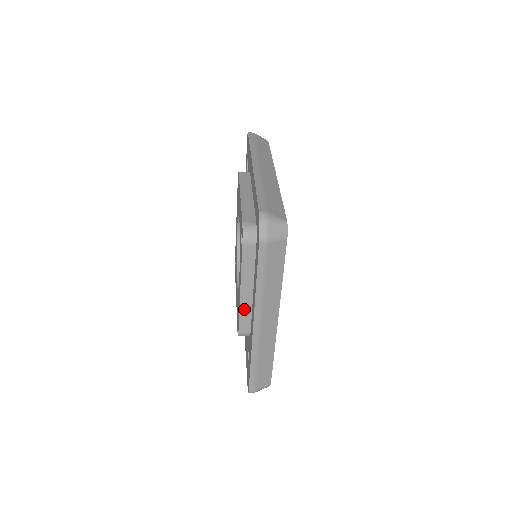
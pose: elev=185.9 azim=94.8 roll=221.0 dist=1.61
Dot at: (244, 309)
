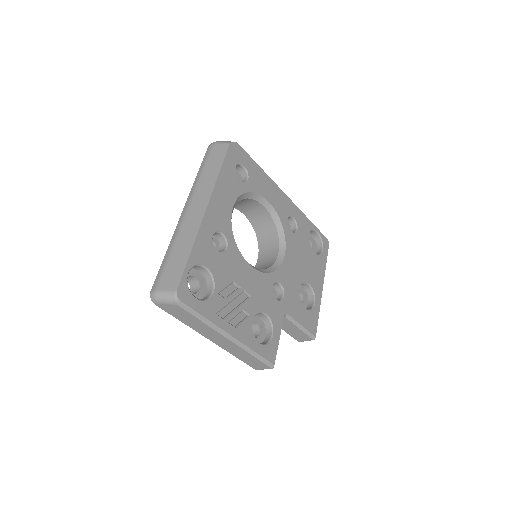
Dot at: occluded
